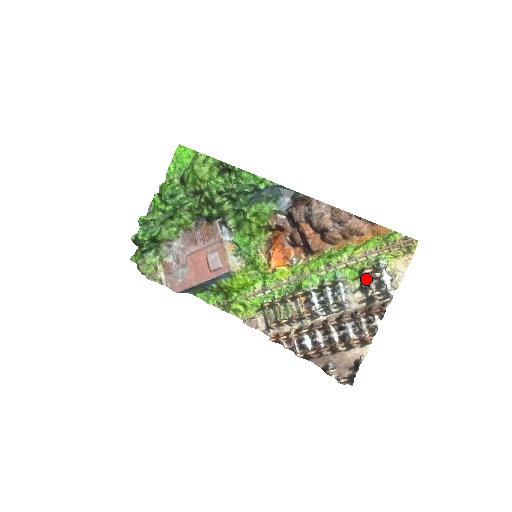
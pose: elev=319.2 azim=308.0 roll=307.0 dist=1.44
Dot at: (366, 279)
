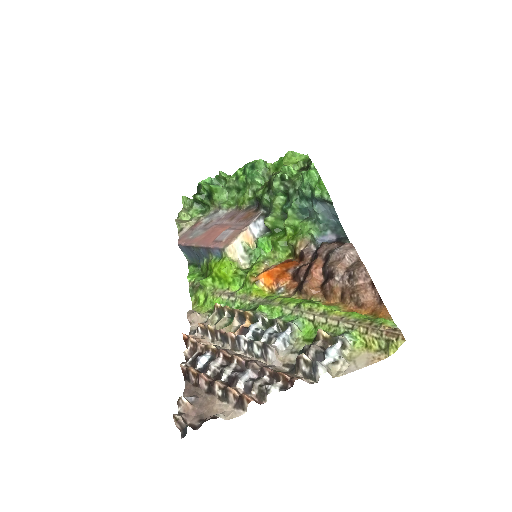
Dot at: (314, 341)
